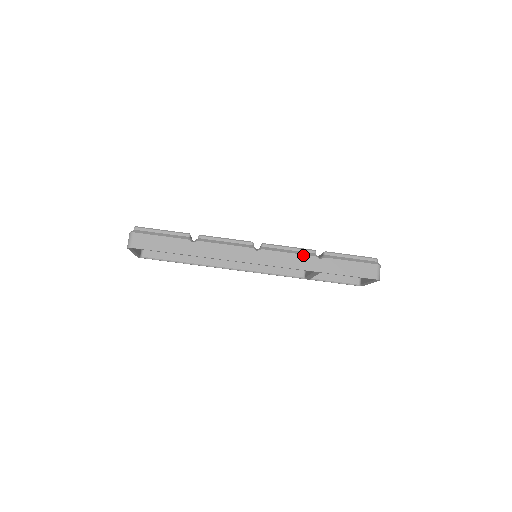
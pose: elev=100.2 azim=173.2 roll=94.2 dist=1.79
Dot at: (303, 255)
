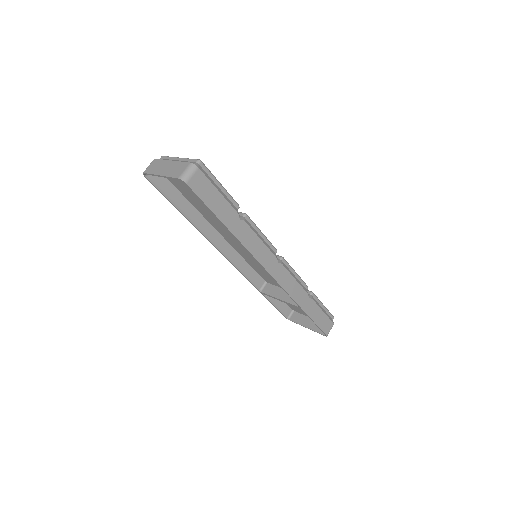
Dot at: (302, 288)
